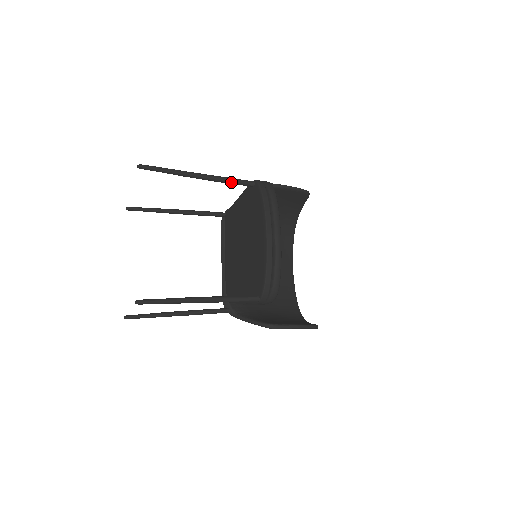
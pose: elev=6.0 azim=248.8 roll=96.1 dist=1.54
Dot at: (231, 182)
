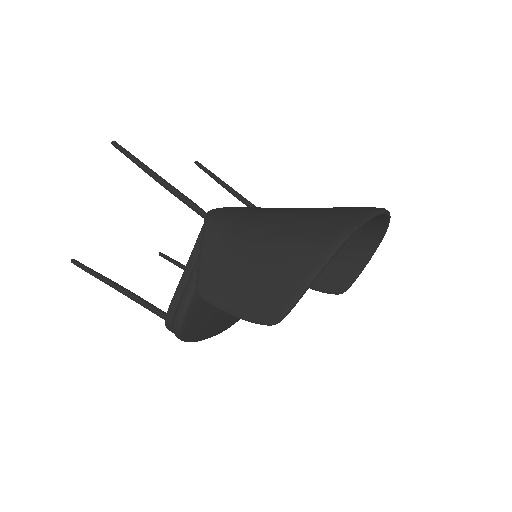
Dot at: (146, 305)
